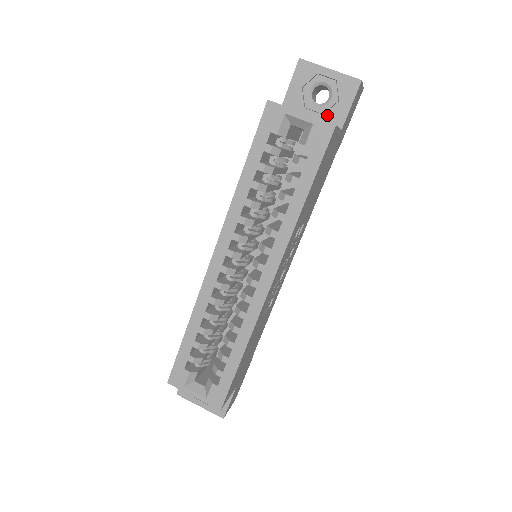
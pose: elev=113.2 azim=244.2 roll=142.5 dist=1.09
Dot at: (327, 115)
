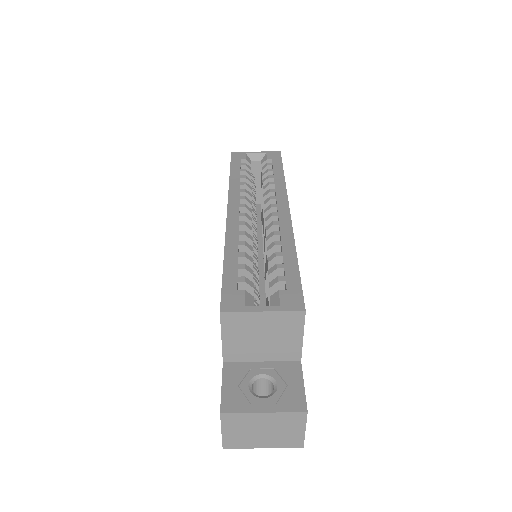
Dot at: occluded
